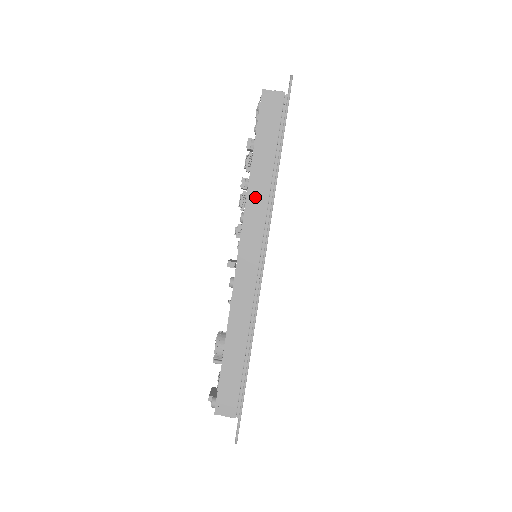
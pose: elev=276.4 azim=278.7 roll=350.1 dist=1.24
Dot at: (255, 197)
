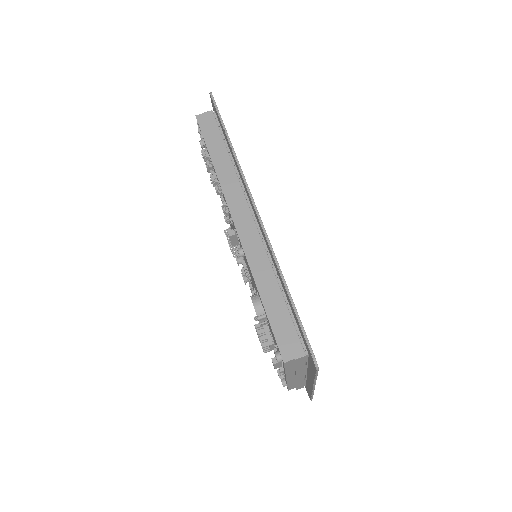
Dot at: (225, 177)
